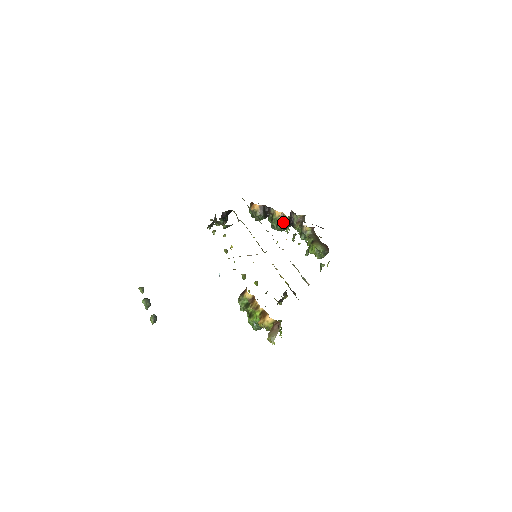
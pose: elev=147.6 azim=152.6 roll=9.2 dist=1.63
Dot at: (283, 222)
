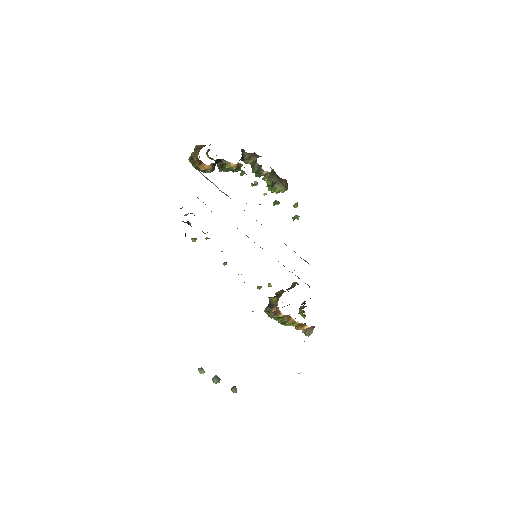
Dot at: (238, 169)
